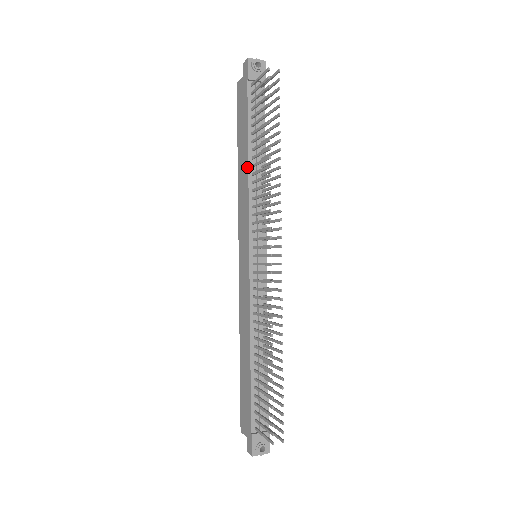
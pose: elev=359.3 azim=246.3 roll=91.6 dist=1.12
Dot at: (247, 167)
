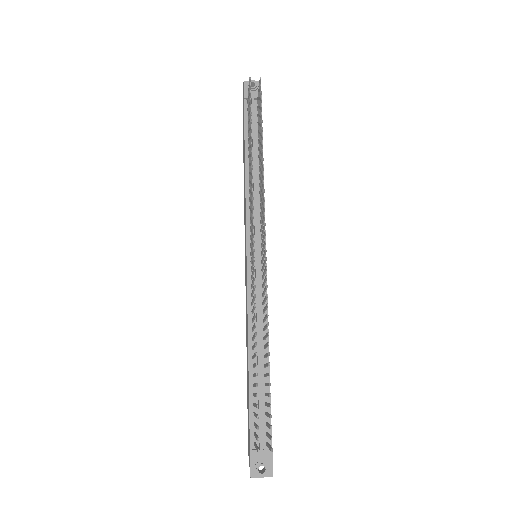
Dot at: (245, 173)
